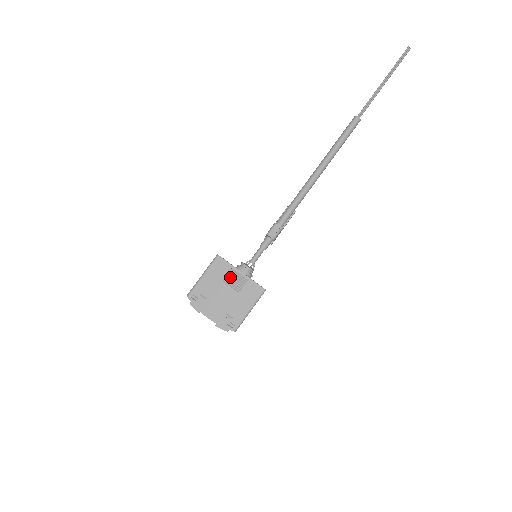
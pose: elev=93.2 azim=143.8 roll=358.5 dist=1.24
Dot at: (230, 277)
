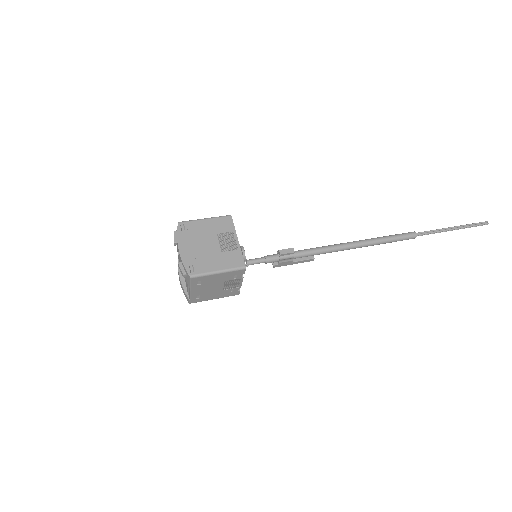
Dot at: (226, 237)
